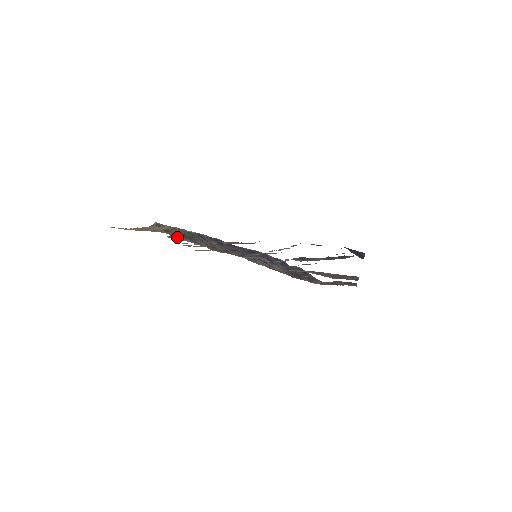
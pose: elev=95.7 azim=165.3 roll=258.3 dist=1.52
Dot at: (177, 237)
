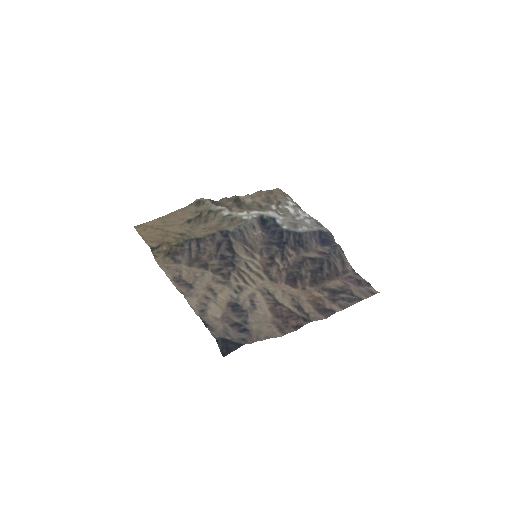
Dot at: (159, 256)
